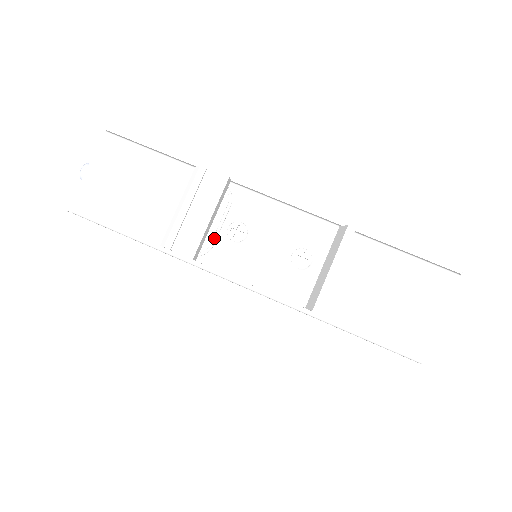
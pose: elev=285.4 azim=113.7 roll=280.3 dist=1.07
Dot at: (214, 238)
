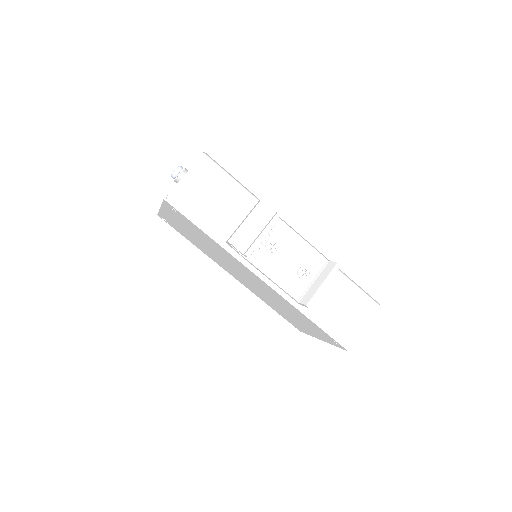
Dot at: (259, 246)
